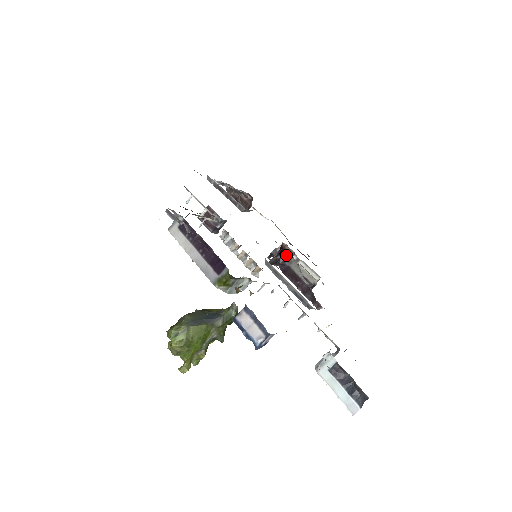
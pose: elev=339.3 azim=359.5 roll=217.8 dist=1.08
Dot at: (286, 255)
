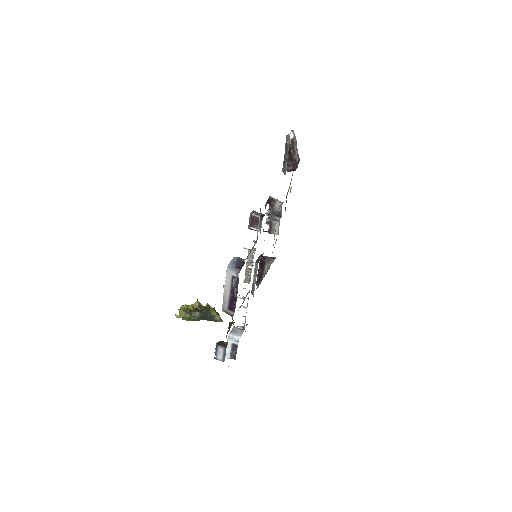
Dot at: (270, 258)
